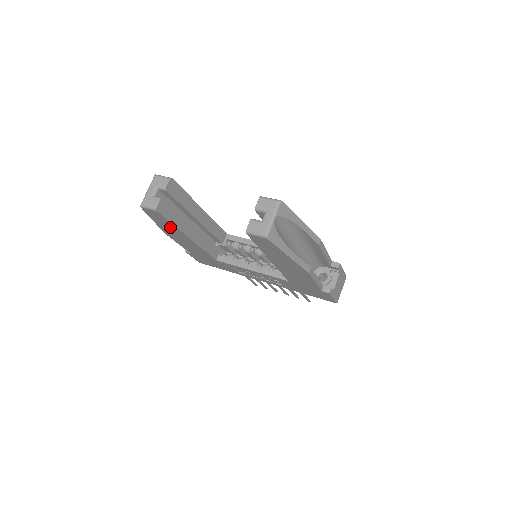
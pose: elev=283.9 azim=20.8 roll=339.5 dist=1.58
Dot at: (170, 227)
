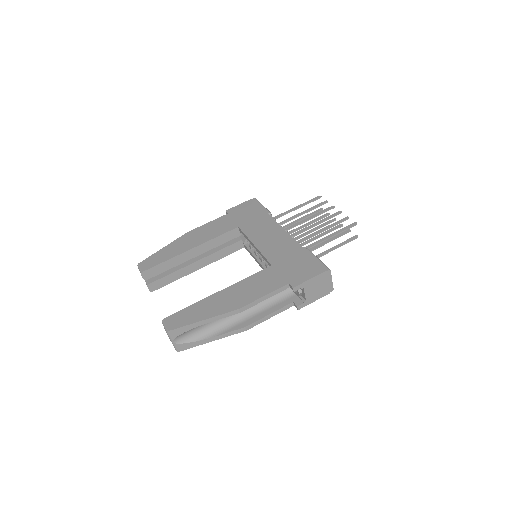
Dot at: occluded
